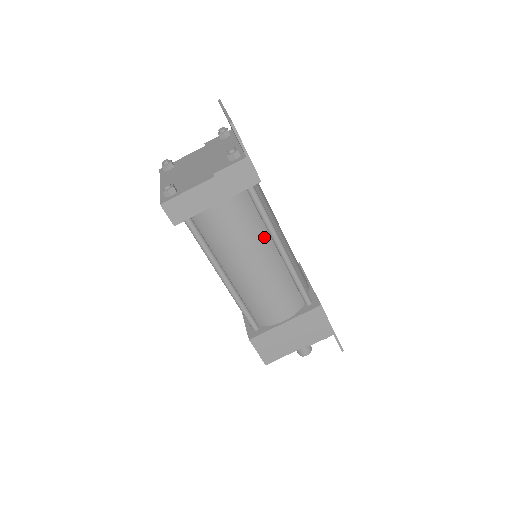
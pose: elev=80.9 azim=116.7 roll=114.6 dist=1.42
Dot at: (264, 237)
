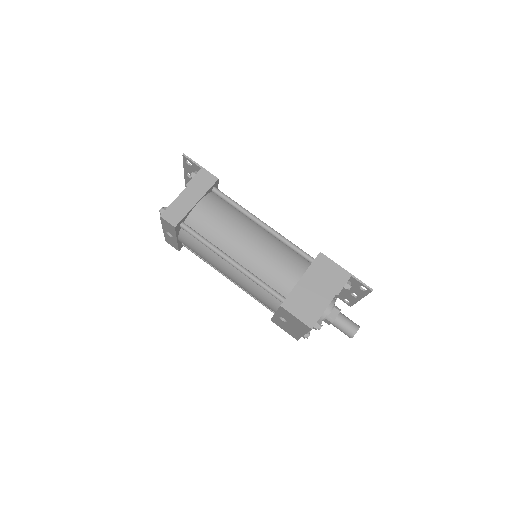
Dot at: (244, 219)
